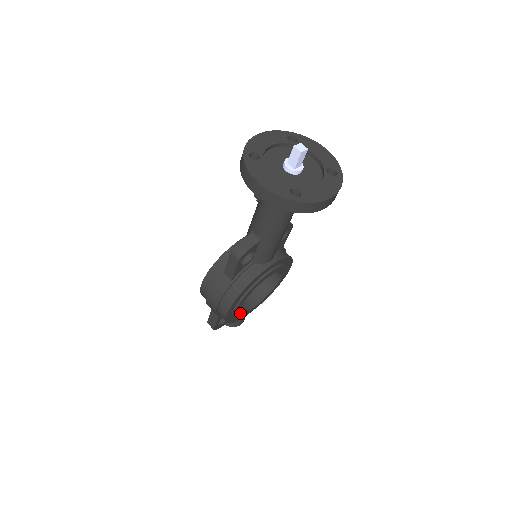
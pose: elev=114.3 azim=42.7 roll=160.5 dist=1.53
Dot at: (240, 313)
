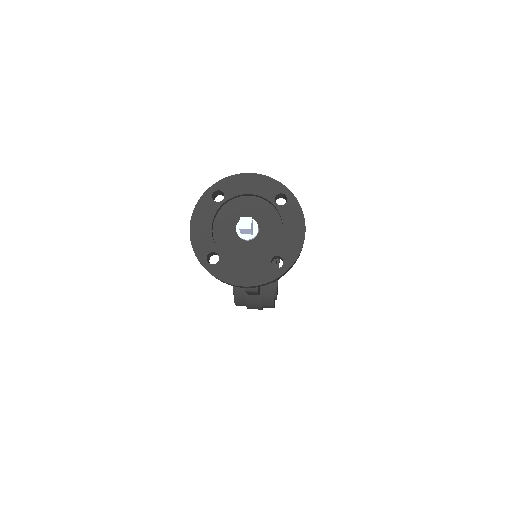
Dot at: occluded
